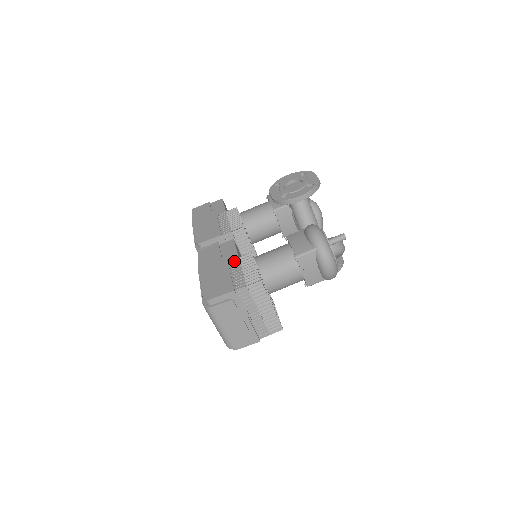
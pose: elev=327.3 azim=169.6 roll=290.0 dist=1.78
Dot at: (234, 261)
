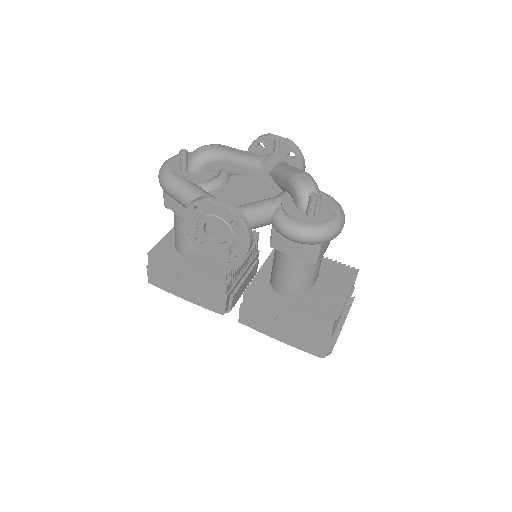
Dot at: (284, 315)
